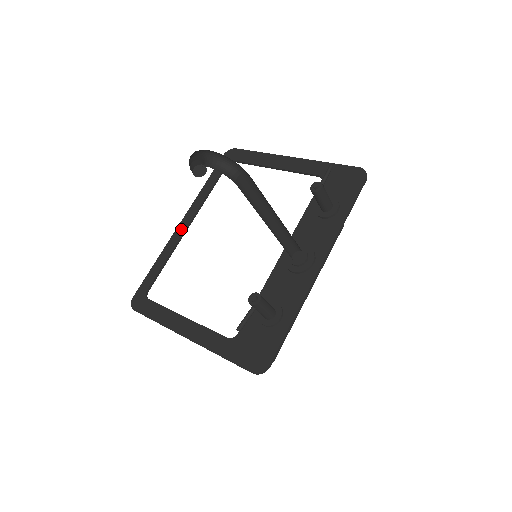
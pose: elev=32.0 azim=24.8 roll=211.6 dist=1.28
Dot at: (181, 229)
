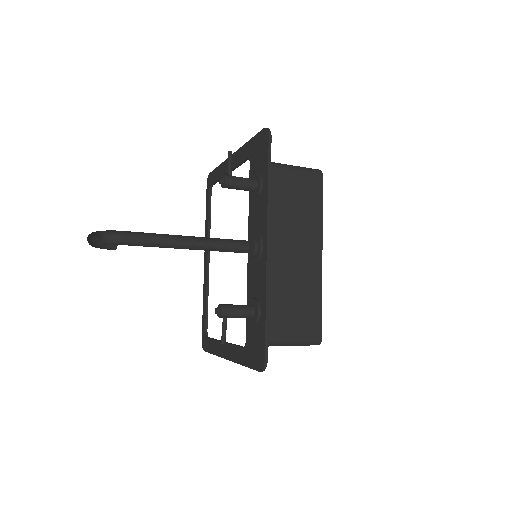
Dot at: (205, 267)
